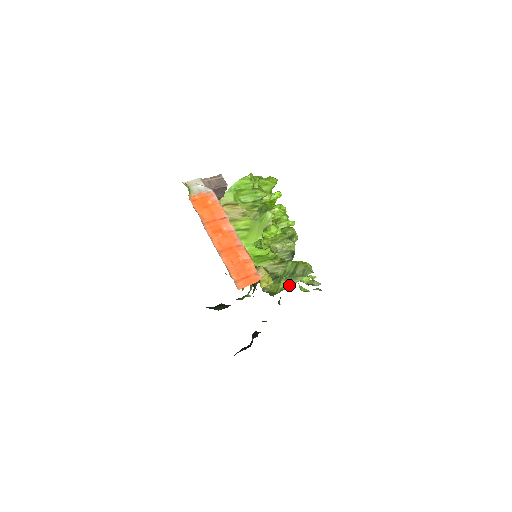
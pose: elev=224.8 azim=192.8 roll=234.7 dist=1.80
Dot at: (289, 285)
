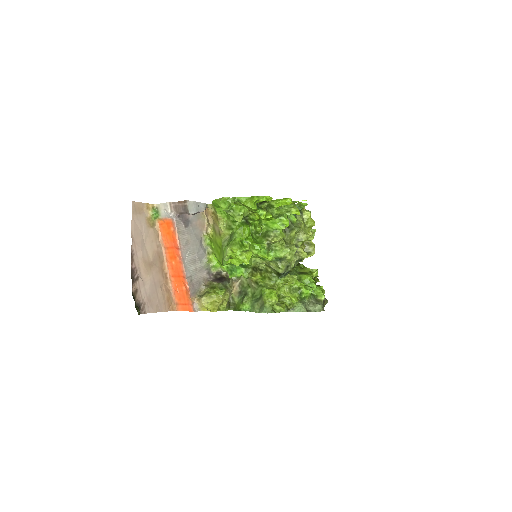
Dot at: (248, 309)
